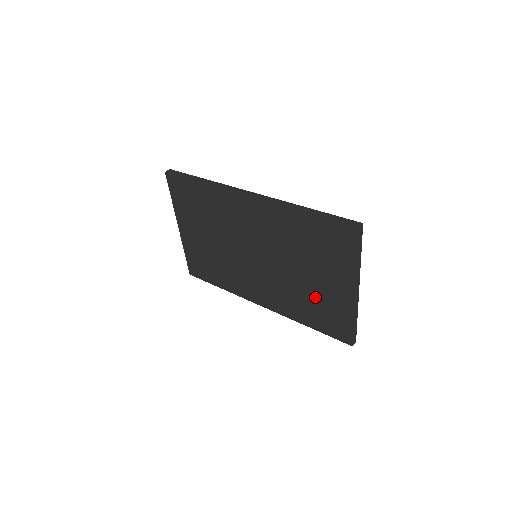
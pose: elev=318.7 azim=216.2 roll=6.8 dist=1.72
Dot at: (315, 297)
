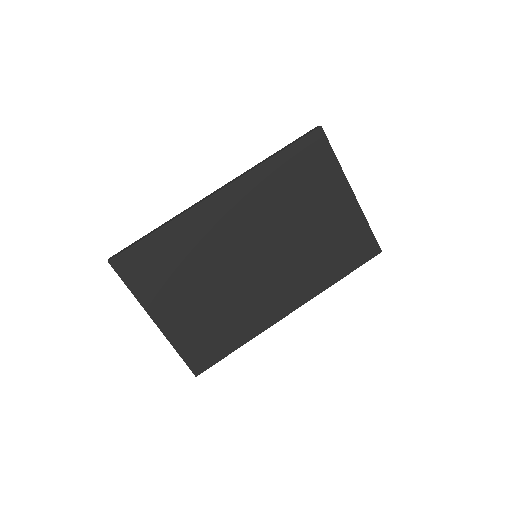
Dot at: (328, 237)
